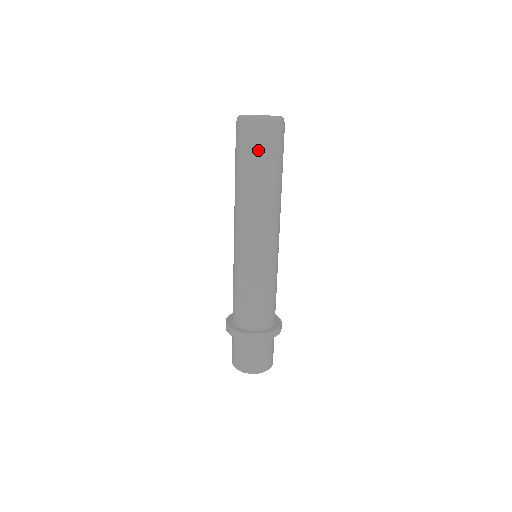
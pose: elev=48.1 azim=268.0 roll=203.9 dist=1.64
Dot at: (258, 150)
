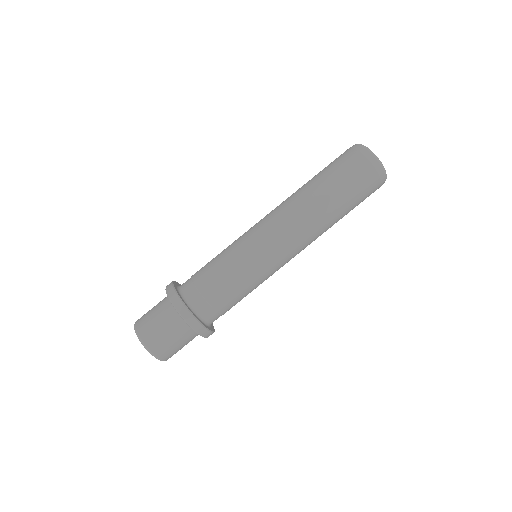
Dot at: (353, 178)
